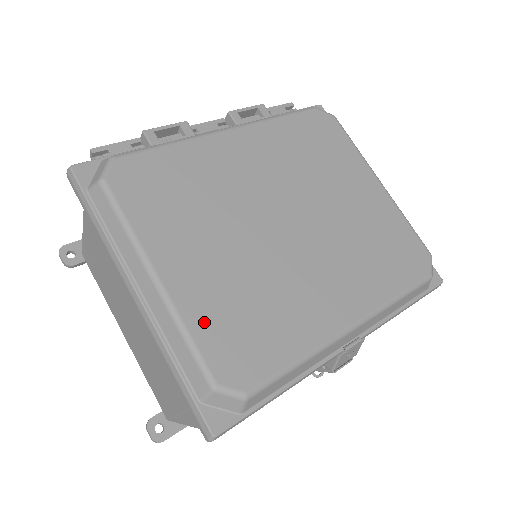
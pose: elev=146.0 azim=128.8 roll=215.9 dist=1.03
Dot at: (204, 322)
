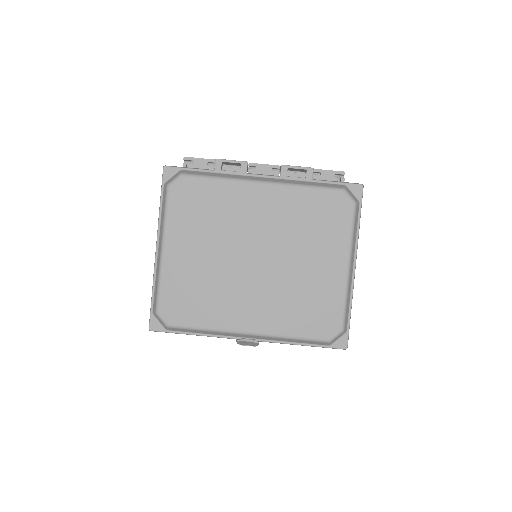
Dot at: (171, 283)
